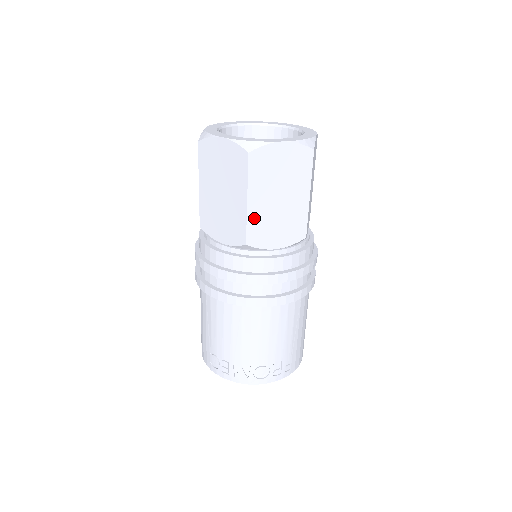
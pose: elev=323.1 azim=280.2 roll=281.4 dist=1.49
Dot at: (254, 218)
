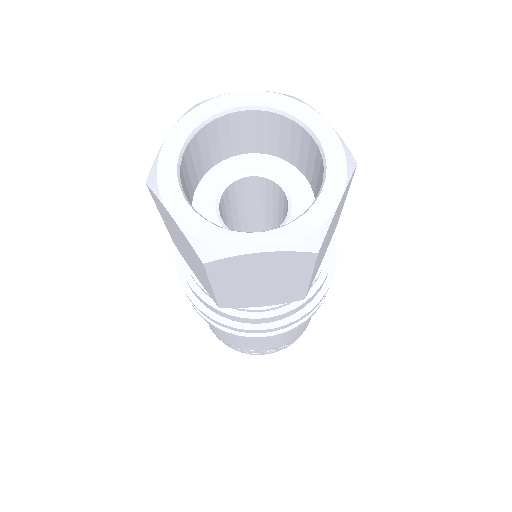
Dot at: (226, 295)
